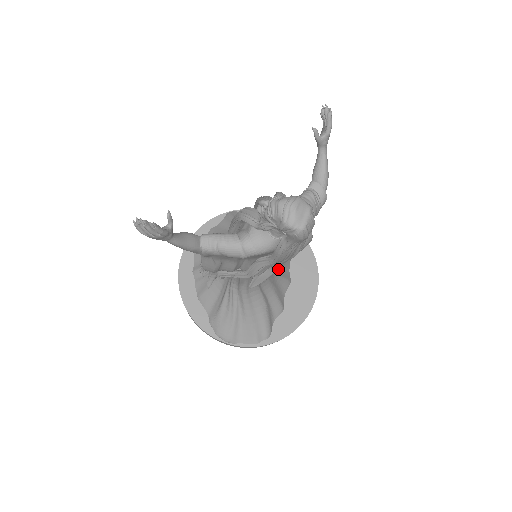
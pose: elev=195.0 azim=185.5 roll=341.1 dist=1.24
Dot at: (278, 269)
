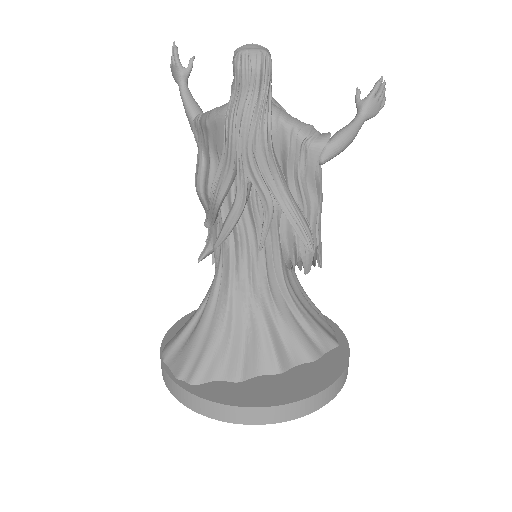
Dot at: (240, 212)
